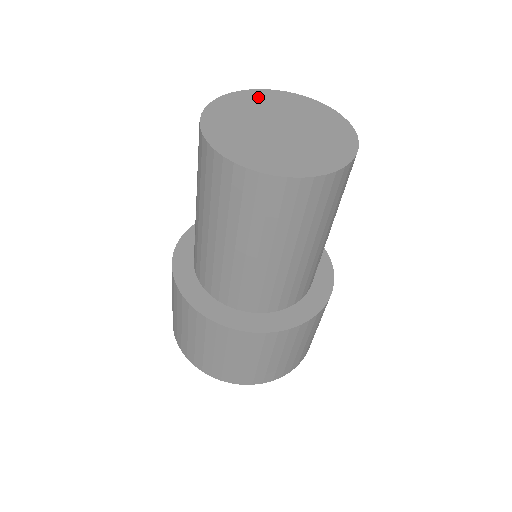
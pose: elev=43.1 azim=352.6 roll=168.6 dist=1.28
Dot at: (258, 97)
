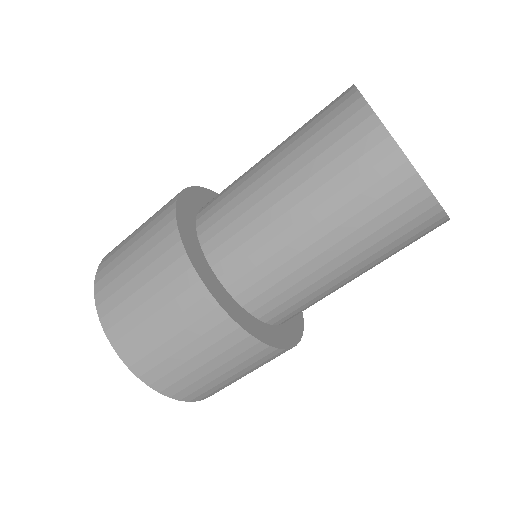
Dot at: occluded
